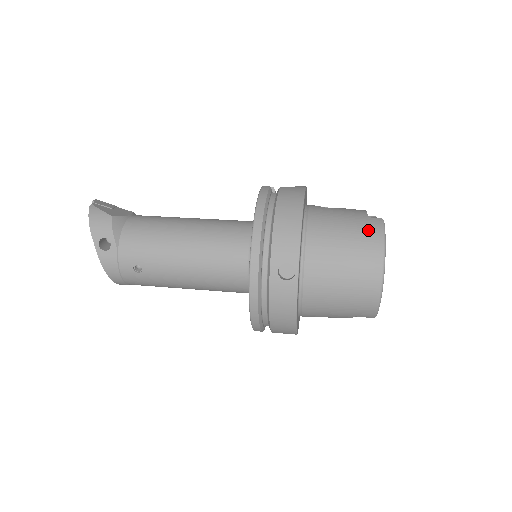
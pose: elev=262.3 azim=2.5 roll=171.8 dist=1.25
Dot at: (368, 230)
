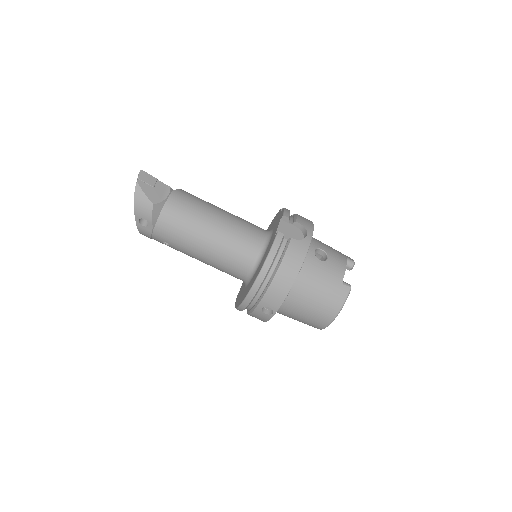
Dot at: (335, 297)
